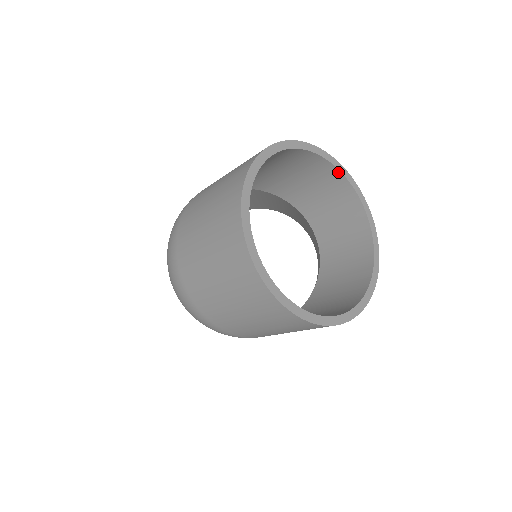
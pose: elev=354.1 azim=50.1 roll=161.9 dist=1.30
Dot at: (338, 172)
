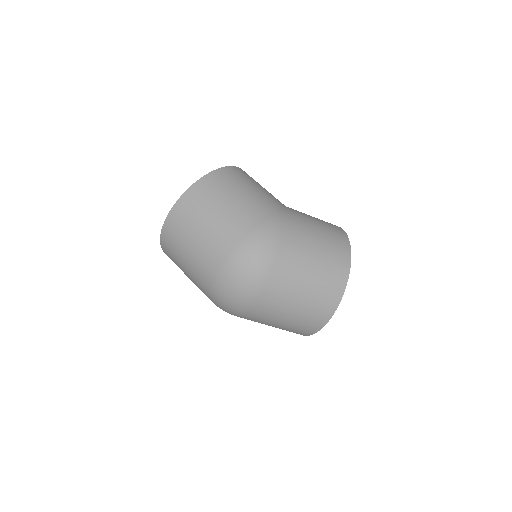
Dot at: occluded
